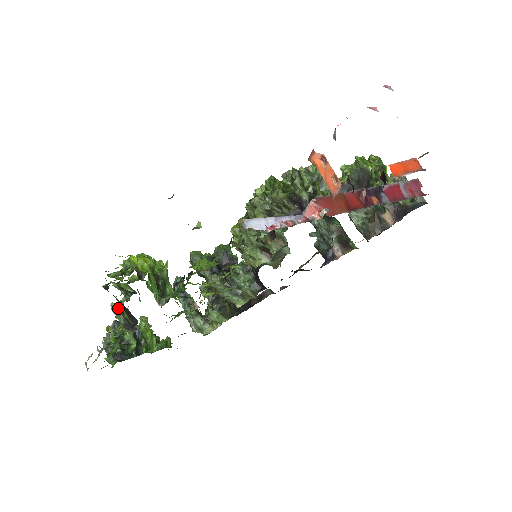
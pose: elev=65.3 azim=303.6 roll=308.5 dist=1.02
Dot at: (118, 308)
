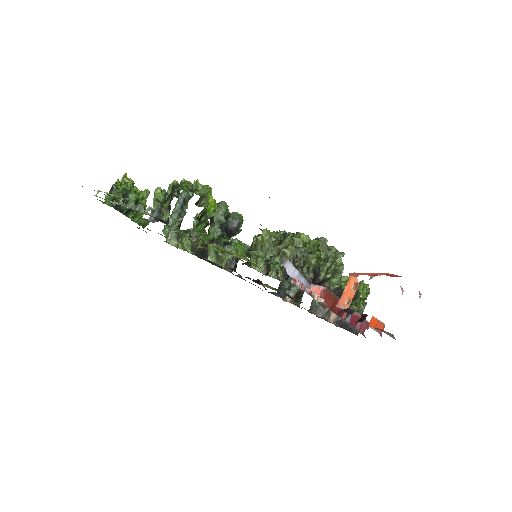
Dot at: (160, 194)
